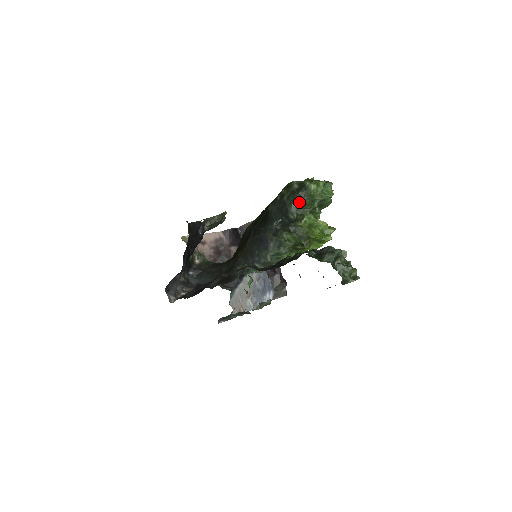
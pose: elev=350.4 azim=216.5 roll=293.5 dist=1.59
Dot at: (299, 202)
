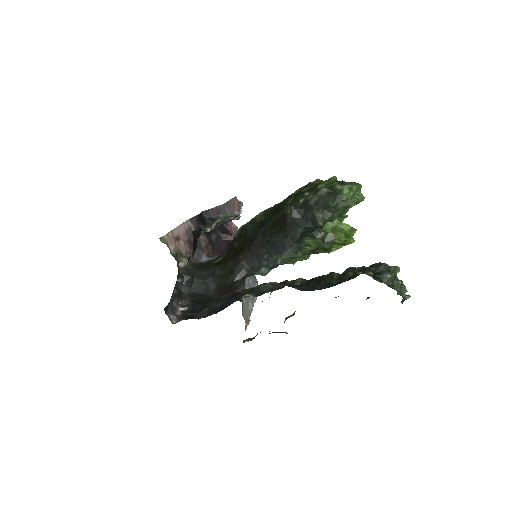
Dot at: (329, 208)
